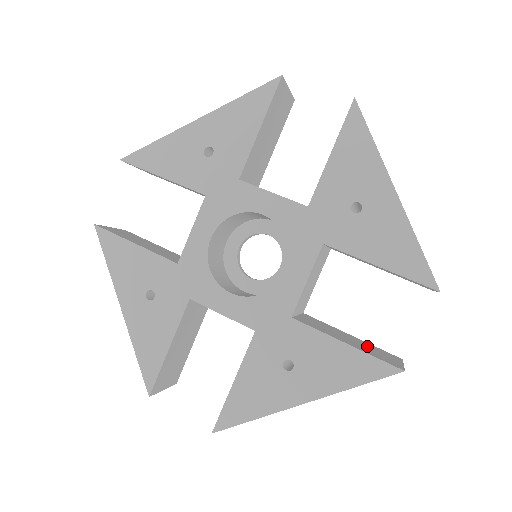
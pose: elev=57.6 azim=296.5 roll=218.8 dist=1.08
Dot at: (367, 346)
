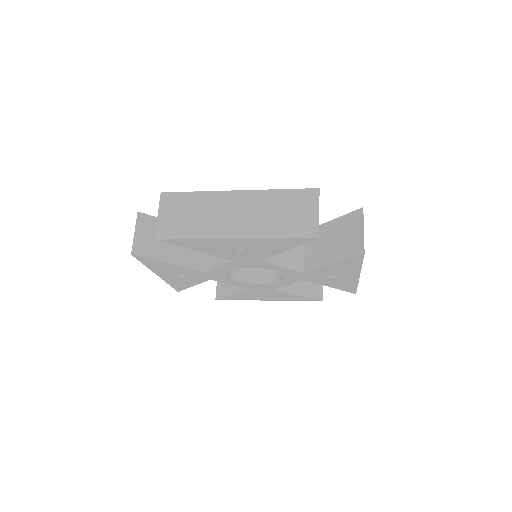
Dot at: occluded
